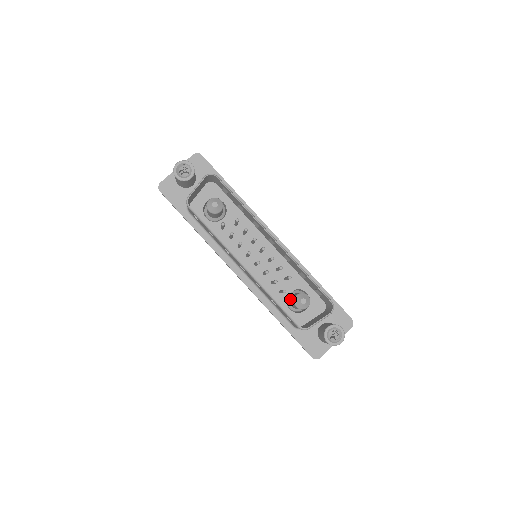
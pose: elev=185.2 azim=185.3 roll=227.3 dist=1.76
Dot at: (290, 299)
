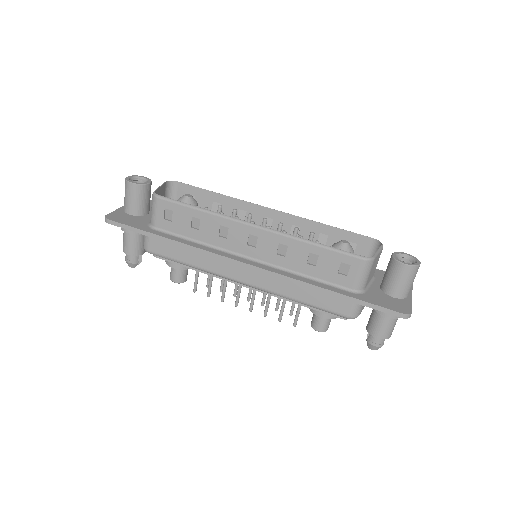
Dot at: occluded
